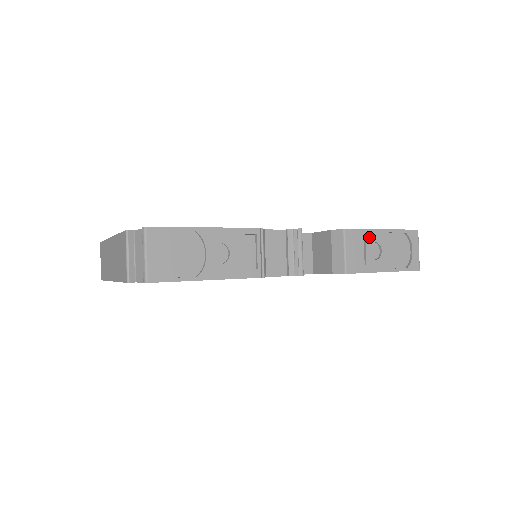
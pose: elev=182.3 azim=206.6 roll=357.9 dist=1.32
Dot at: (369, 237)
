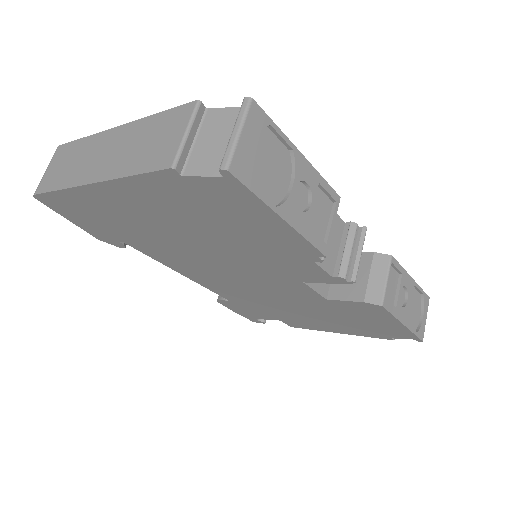
Dot at: (404, 279)
